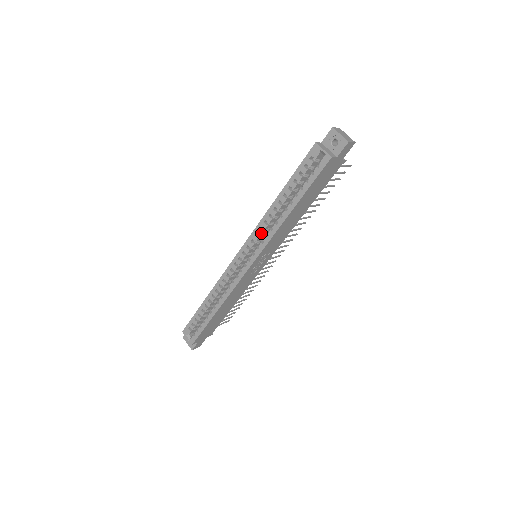
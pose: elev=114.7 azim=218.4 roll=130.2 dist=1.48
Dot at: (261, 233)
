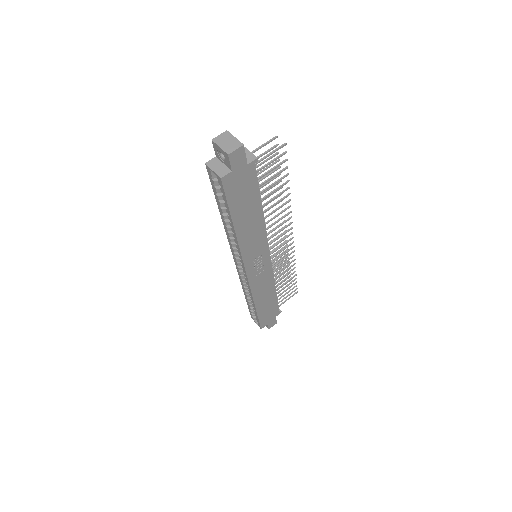
Dot at: (235, 245)
